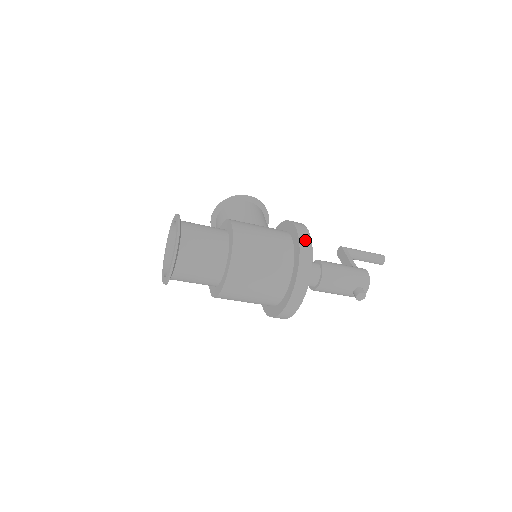
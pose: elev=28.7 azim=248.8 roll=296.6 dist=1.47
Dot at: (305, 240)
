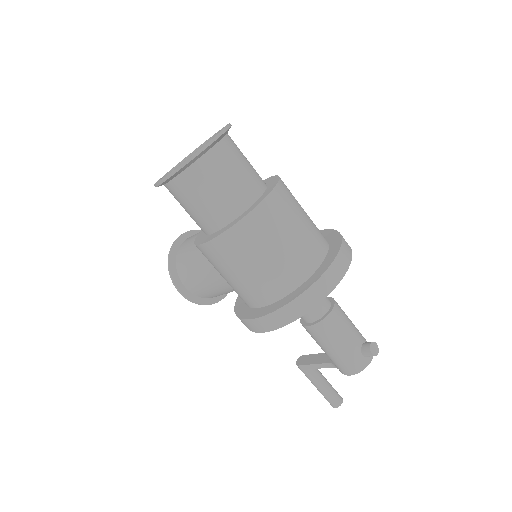
Dot at: occluded
